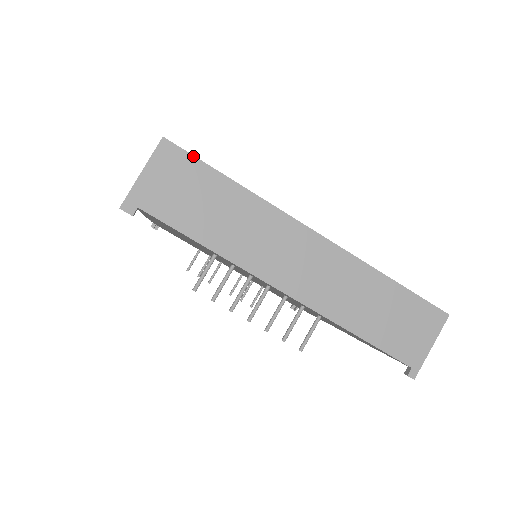
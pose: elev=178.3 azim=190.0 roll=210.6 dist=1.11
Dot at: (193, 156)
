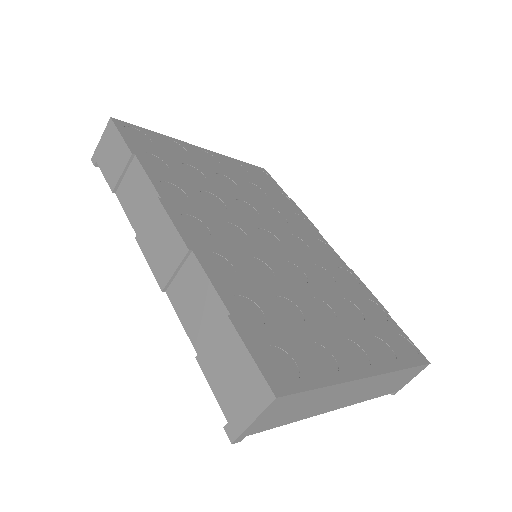
Dot at: (298, 393)
